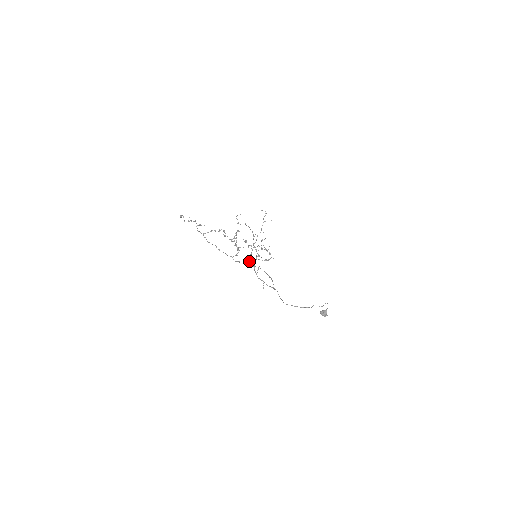
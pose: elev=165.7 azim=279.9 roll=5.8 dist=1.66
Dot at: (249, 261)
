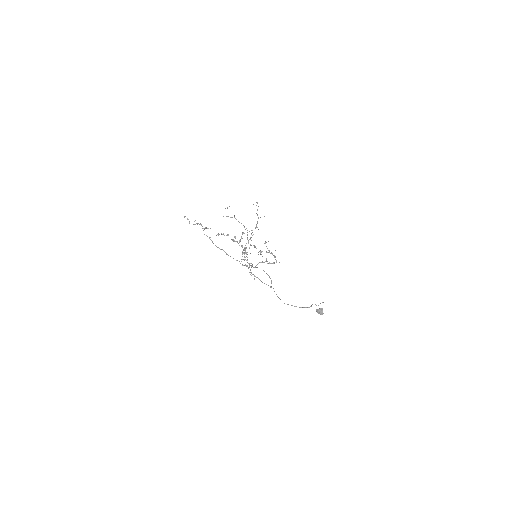
Dot at: occluded
